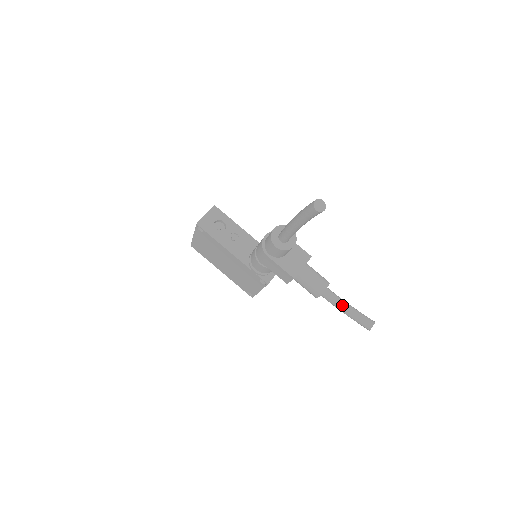
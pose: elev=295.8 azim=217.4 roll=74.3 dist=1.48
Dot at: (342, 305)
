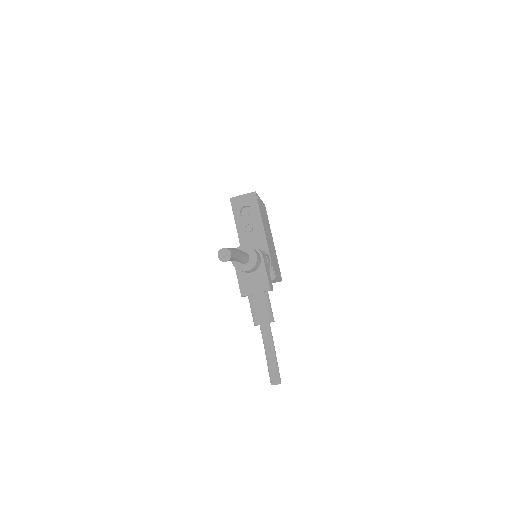
Dot at: (267, 347)
